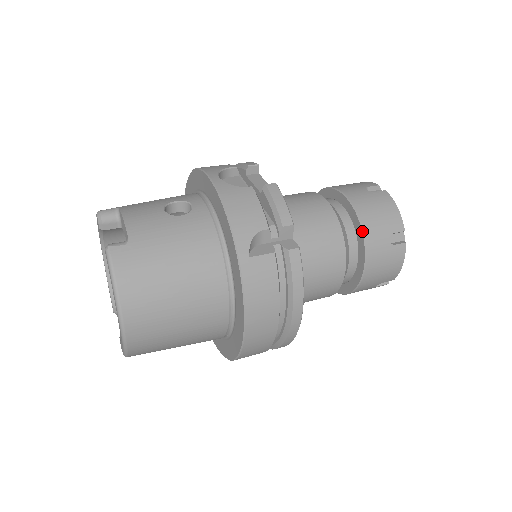
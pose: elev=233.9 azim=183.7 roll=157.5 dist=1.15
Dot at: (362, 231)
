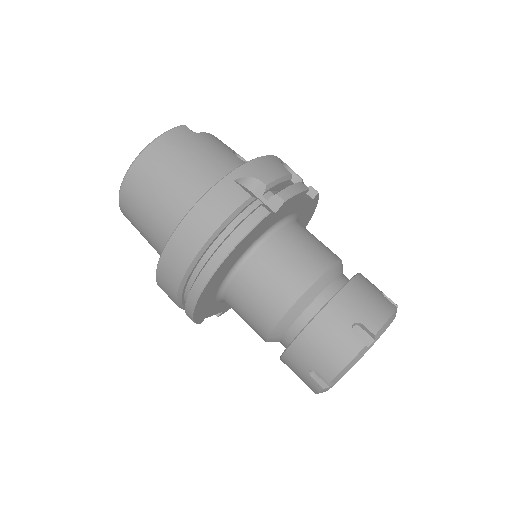
Dot at: (337, 292)
